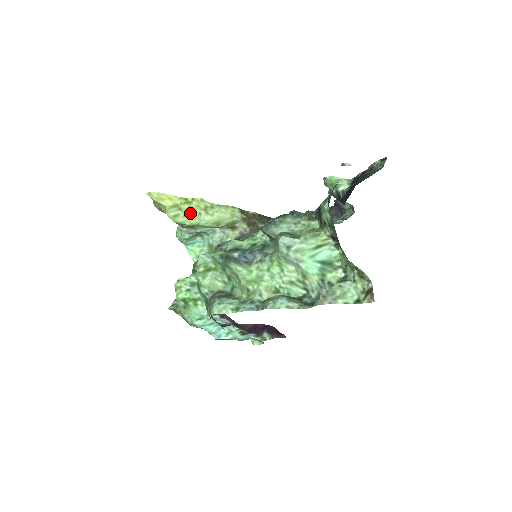
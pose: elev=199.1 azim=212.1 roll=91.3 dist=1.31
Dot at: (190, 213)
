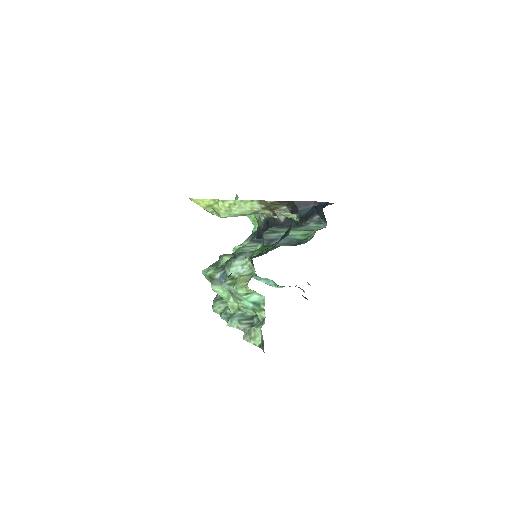
Dot at: (219, 211)
